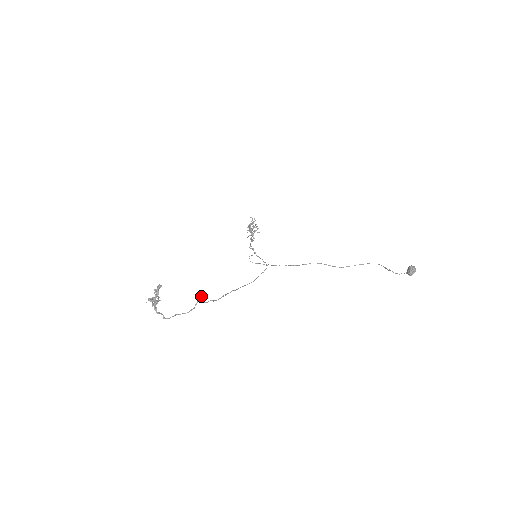
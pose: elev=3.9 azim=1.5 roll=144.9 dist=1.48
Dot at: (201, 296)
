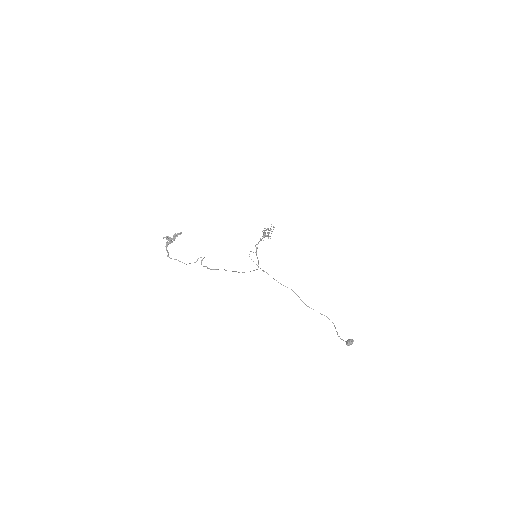
Dot at: (202, 259)
